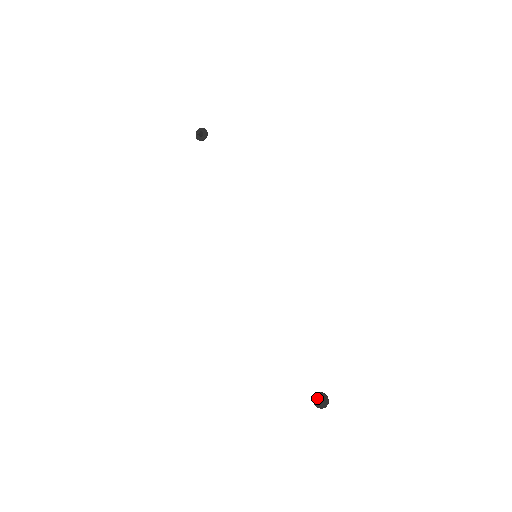
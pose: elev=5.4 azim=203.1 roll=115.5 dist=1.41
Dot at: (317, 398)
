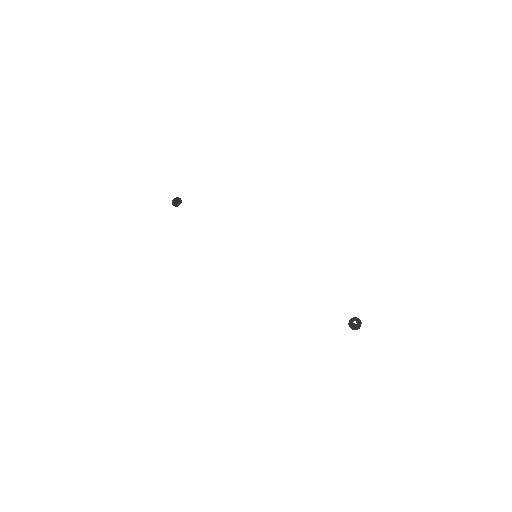
Dot at: (351, 323)
